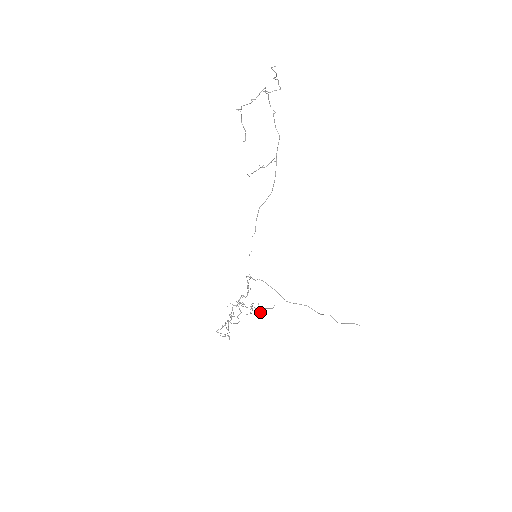
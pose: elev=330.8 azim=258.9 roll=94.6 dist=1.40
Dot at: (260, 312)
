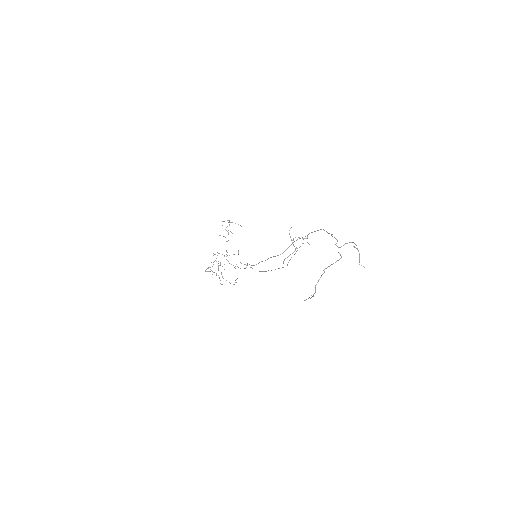
Dot at: (231, 232)
